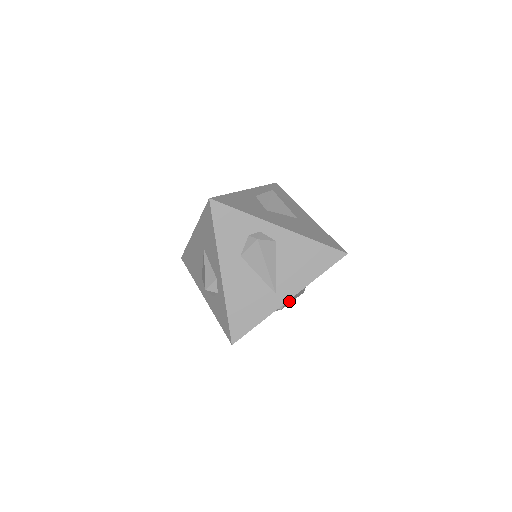
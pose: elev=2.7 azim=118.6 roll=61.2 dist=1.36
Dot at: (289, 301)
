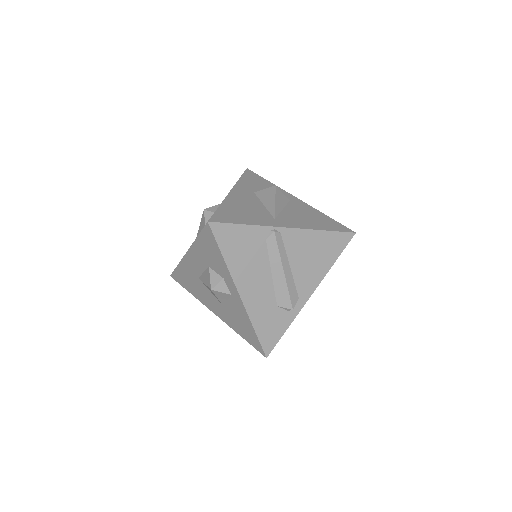
Dot at: (282, 251)
